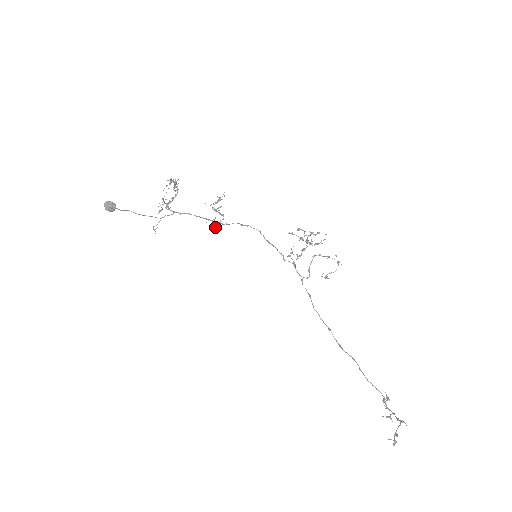
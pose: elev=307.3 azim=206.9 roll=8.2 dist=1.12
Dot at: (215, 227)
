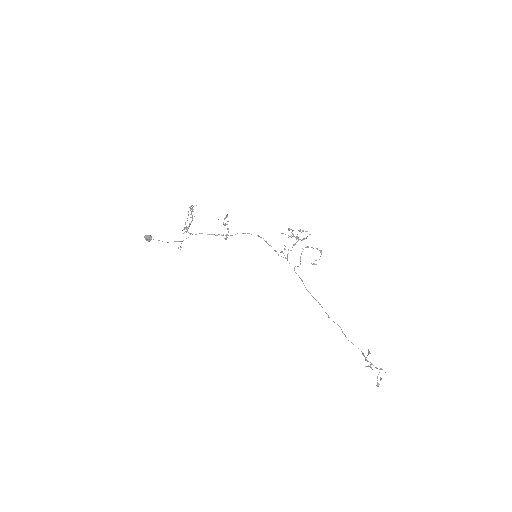
Dot at: (225, 238)
